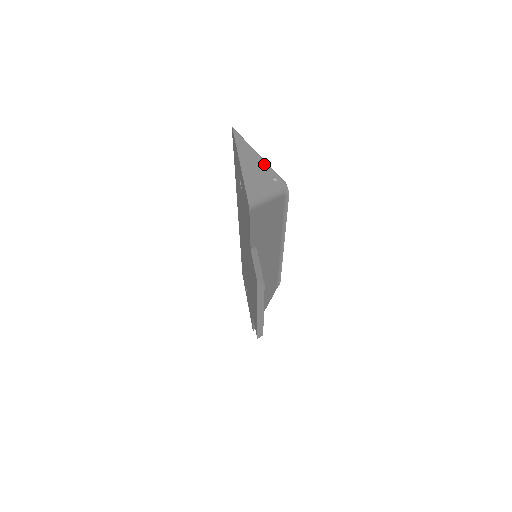
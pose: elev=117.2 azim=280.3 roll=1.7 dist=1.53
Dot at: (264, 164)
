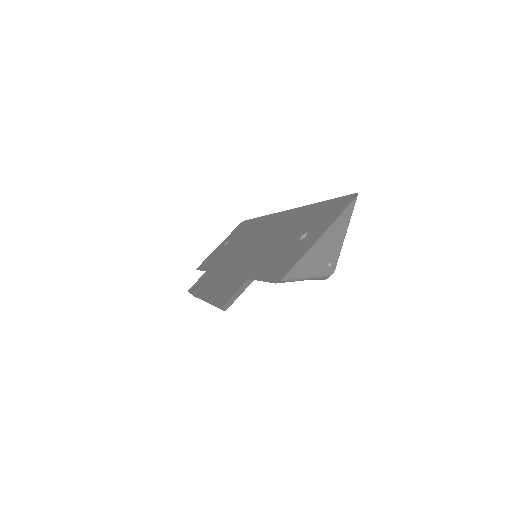
Dot at: (339, 246)
